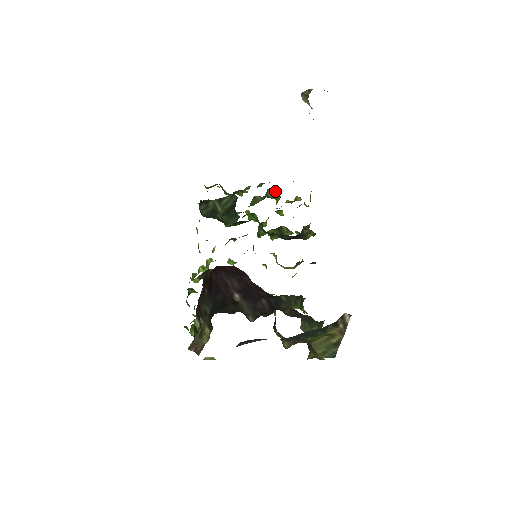
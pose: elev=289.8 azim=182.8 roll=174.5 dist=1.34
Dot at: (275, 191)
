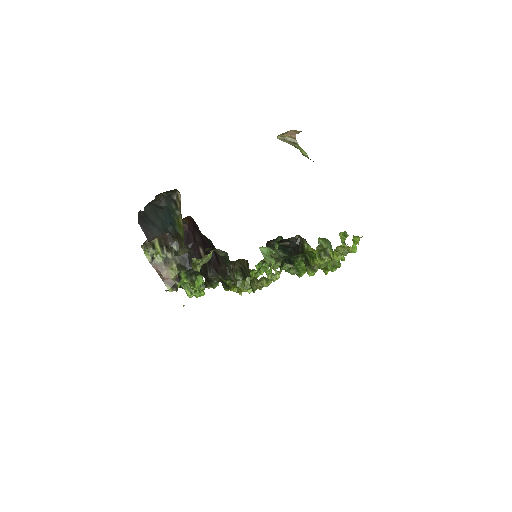
Dot at: (330, 245)
